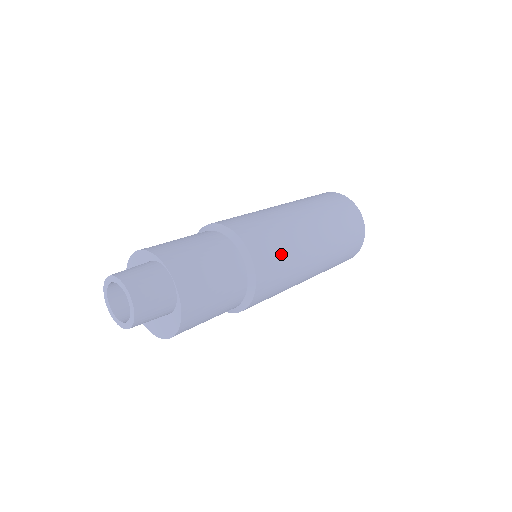
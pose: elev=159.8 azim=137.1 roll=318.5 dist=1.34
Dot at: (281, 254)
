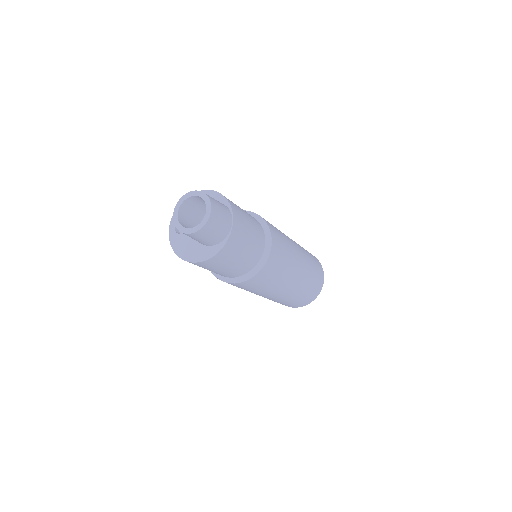
Dot at: (282, 265)
